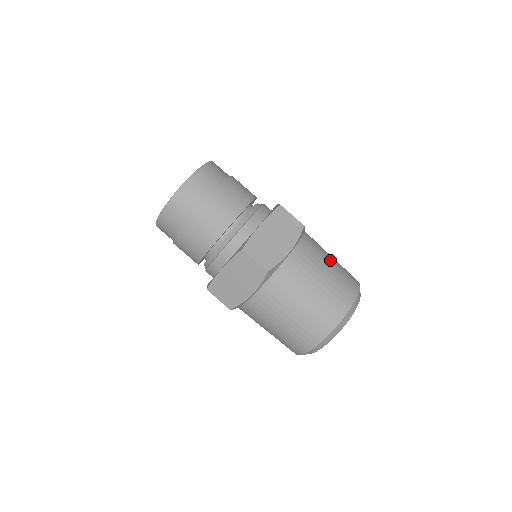
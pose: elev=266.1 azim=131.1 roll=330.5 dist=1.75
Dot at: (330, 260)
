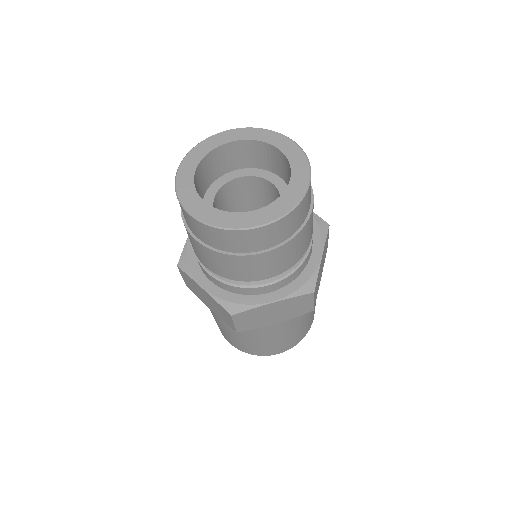
Dot at: (306, 320)
